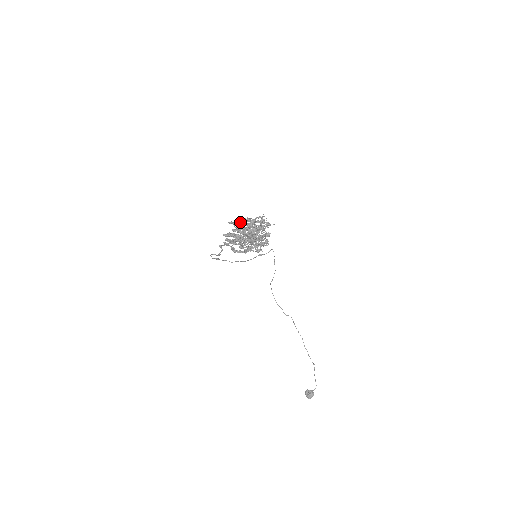
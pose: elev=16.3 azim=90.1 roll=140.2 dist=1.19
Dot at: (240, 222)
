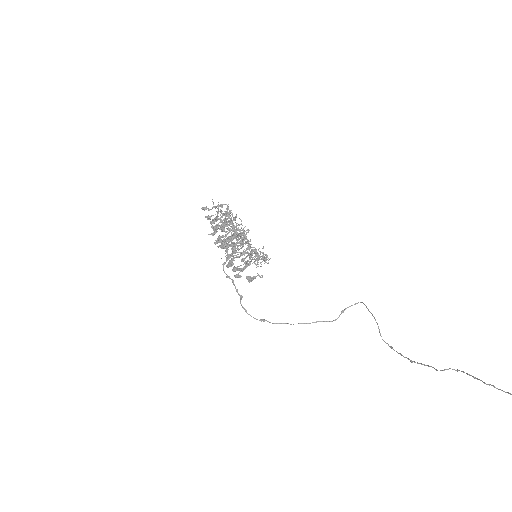
Dot at: occluded
